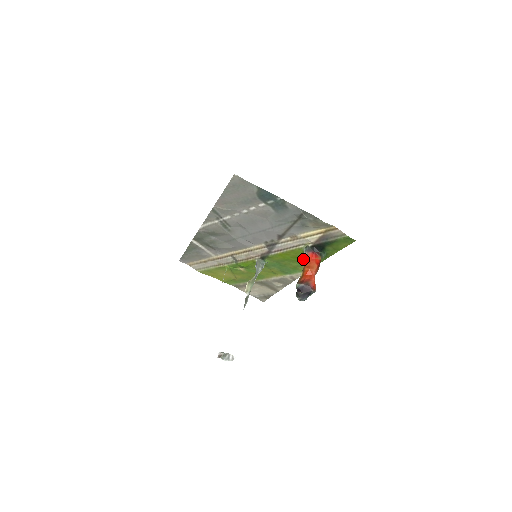
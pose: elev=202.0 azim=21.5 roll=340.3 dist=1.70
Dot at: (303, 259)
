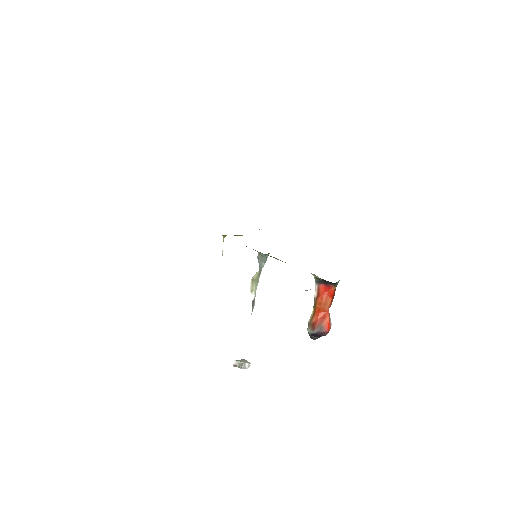
Dot at: occluded
